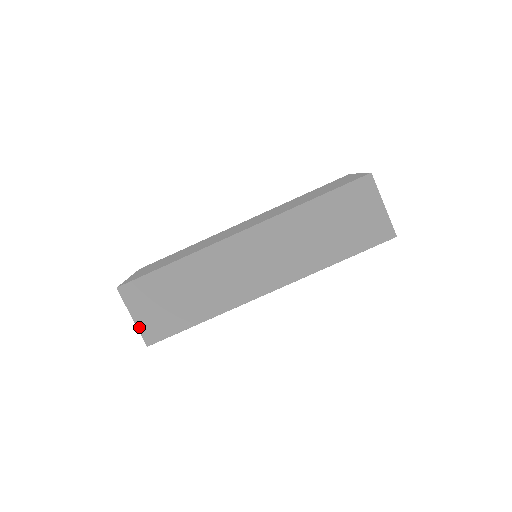
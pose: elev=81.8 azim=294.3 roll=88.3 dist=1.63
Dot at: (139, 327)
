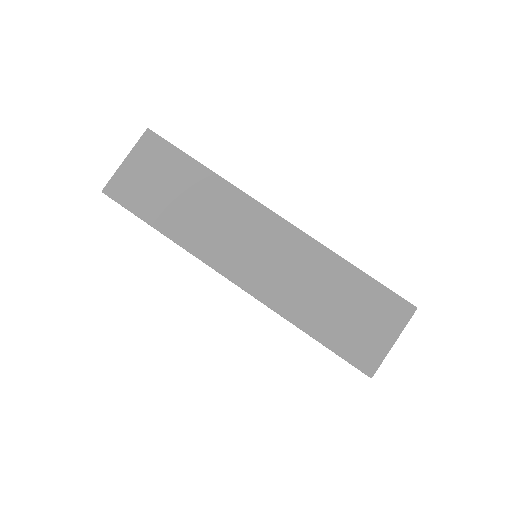
Dot at: (119, 172)
